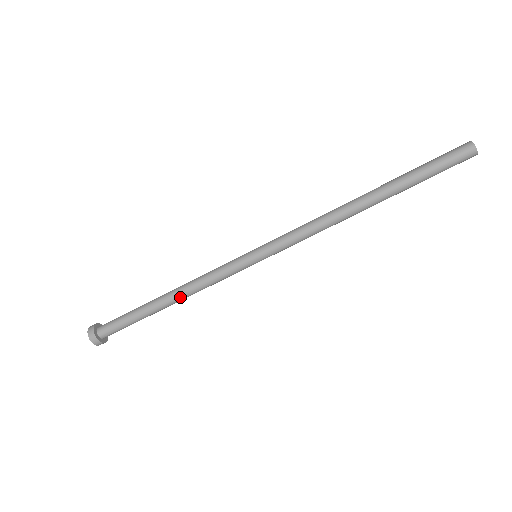
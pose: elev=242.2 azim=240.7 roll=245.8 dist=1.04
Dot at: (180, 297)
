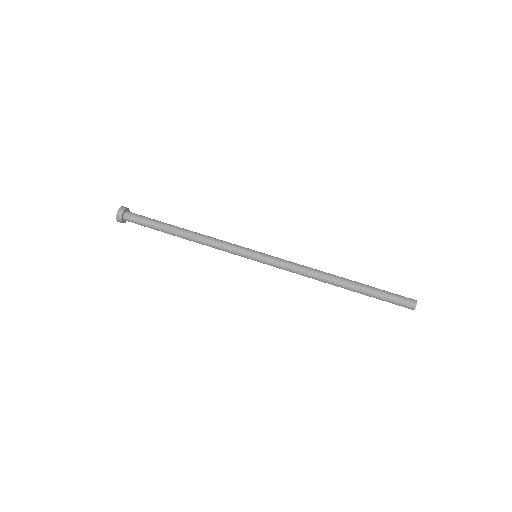
Dot at: (193, 239)
